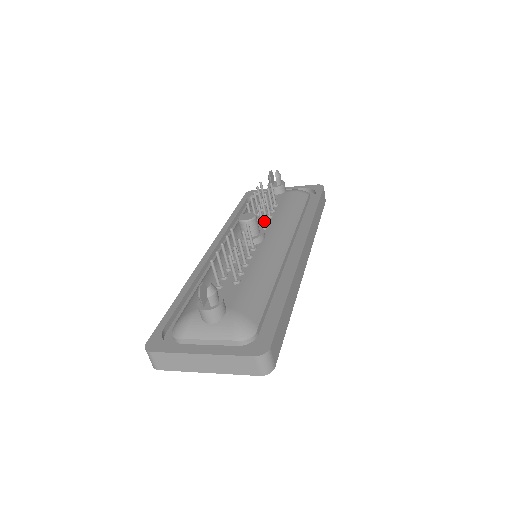
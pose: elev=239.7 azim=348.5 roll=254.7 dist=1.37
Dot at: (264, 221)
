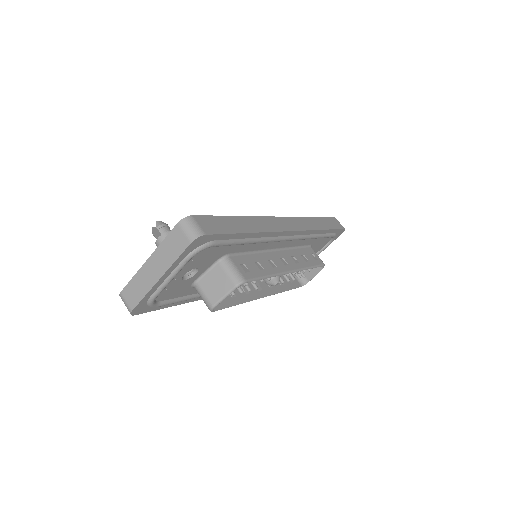
Dot at: occluded
